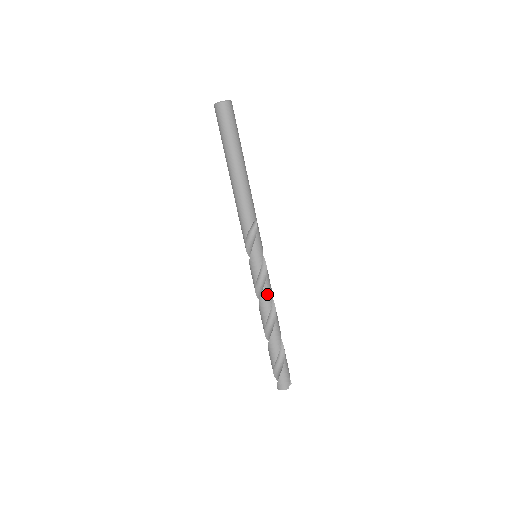
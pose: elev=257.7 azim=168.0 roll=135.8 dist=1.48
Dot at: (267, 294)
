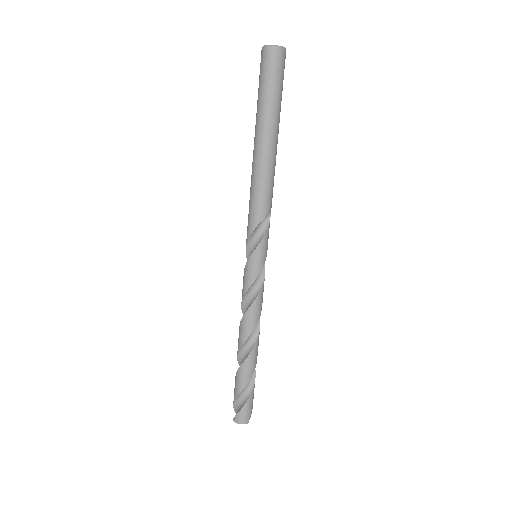
Dot at: (258, 306)
